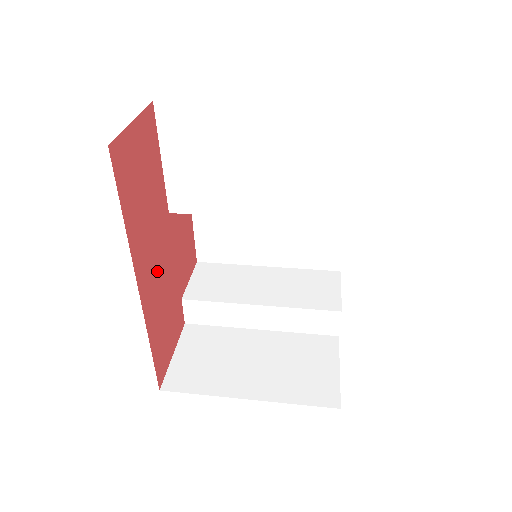
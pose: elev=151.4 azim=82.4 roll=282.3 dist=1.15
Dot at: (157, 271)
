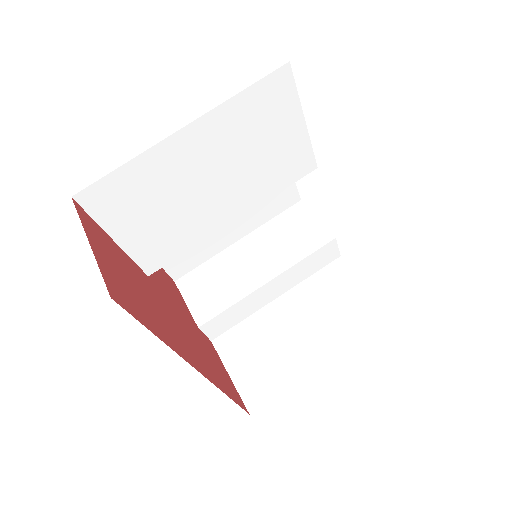
Dot at: (185, 336)
